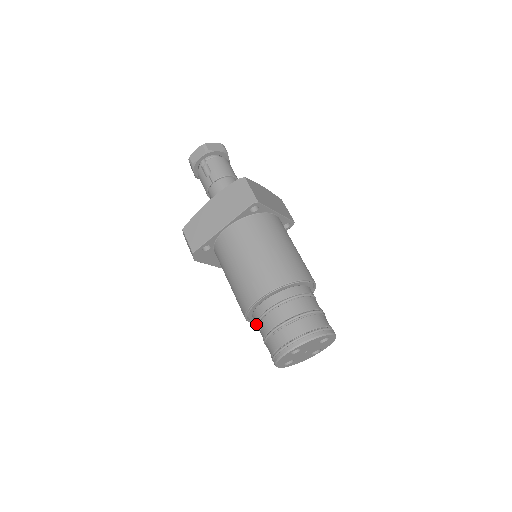
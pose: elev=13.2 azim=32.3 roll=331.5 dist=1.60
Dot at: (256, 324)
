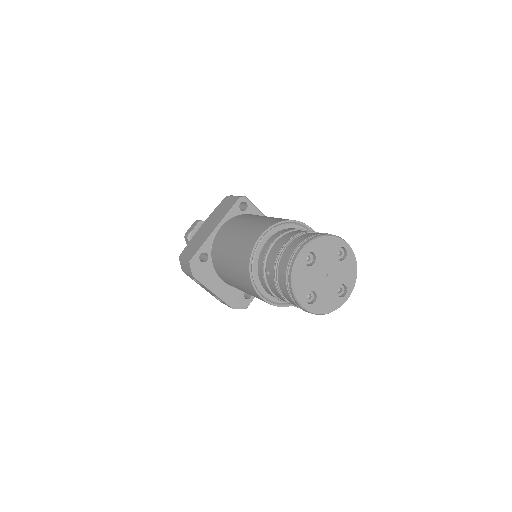
Dot at: (263, 275)
